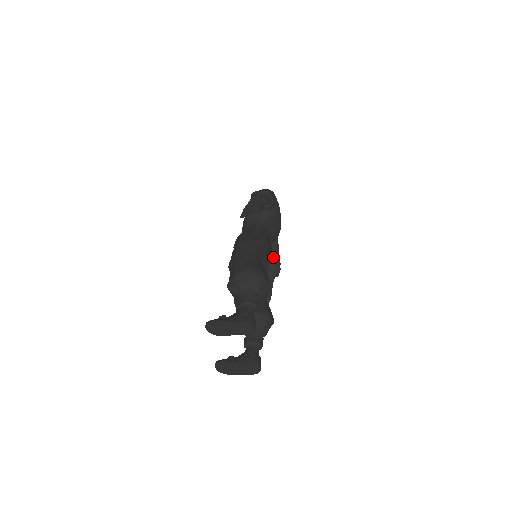
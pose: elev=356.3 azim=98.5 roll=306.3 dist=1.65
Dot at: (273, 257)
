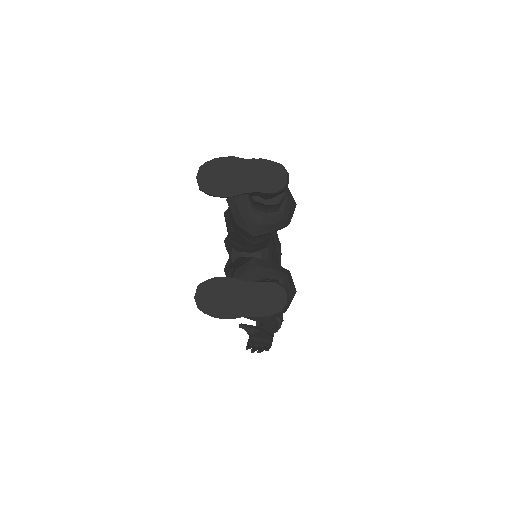
Dot at: occluded
